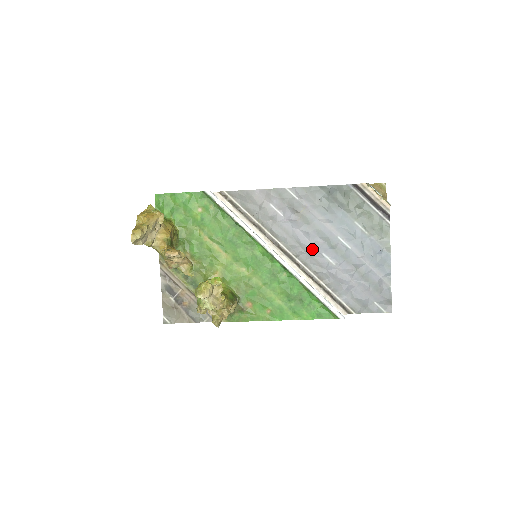
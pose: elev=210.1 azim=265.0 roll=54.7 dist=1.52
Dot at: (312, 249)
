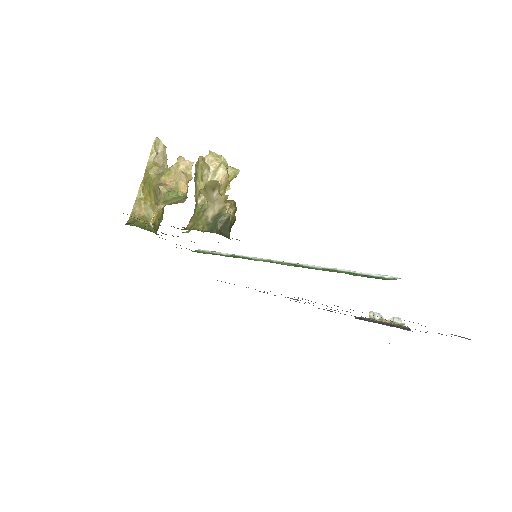
Dot at: occluded
